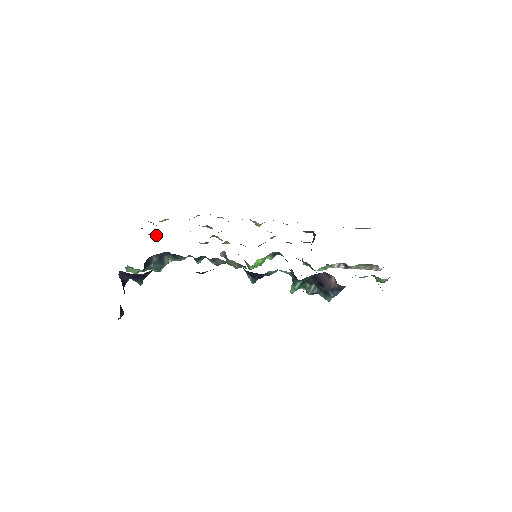
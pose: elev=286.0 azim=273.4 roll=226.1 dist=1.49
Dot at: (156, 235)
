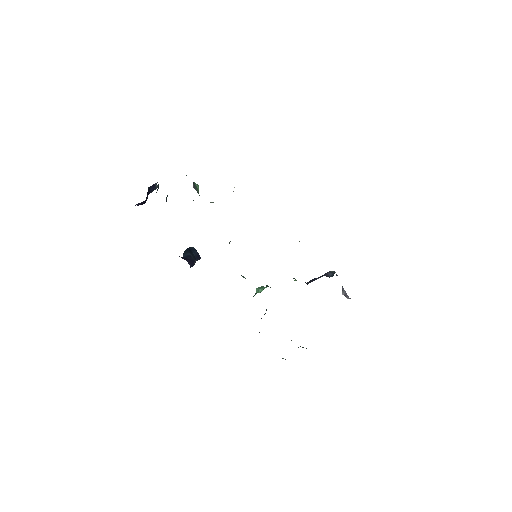
Dot at: occluded
